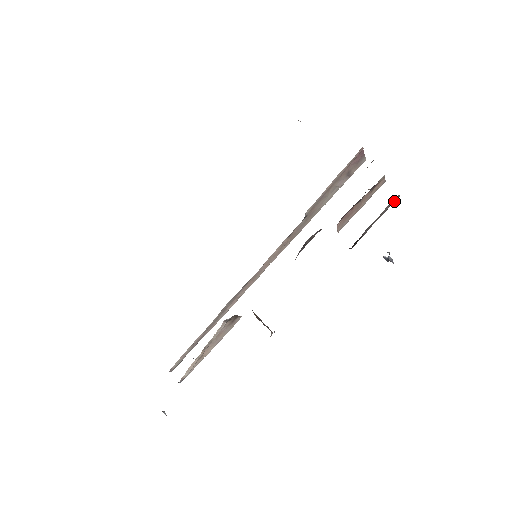
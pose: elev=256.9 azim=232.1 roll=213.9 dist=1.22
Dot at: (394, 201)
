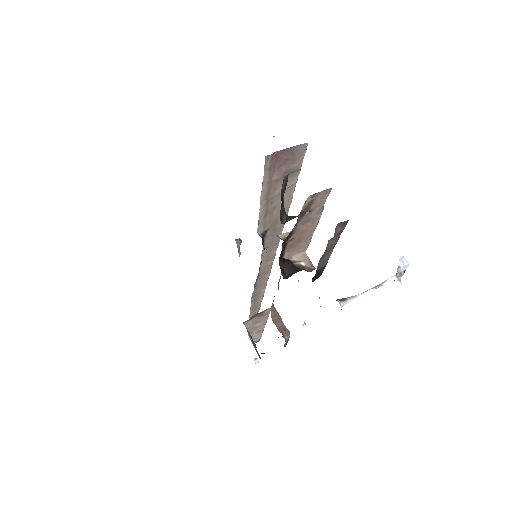
Dot at: (340, 229)
